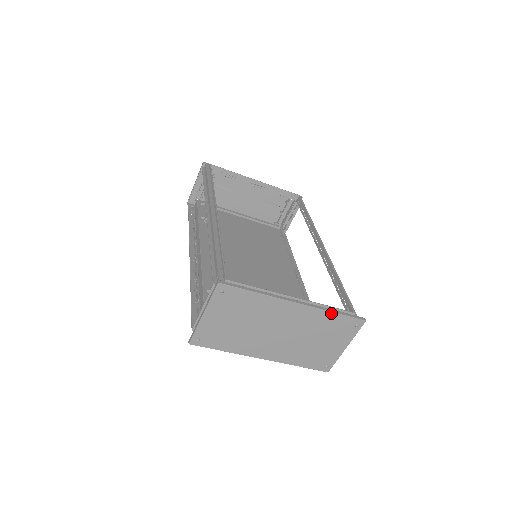
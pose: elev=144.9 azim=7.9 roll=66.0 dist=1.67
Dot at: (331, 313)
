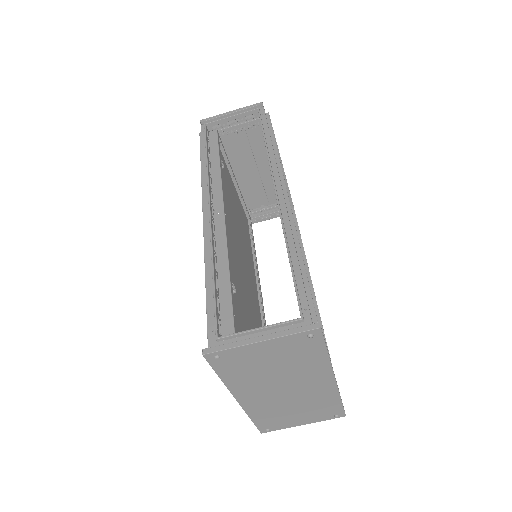
Dot at: (339, 399)
